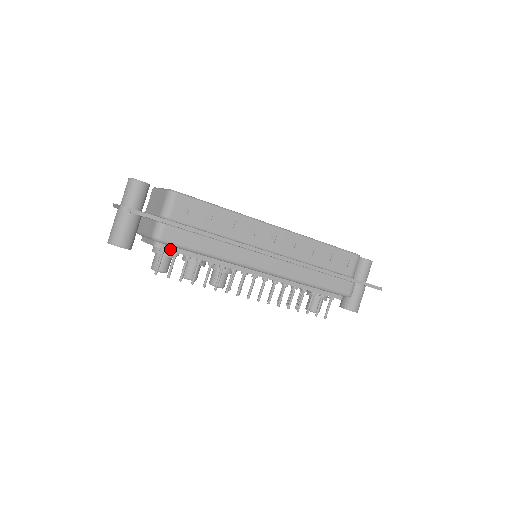
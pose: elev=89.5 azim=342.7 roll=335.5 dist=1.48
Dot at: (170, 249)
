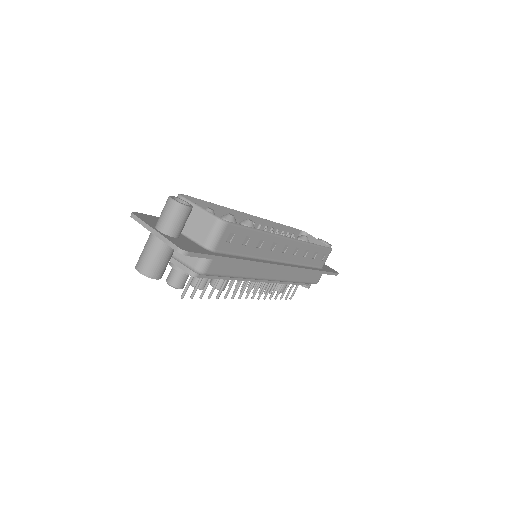
Dot at: (205, 276)
